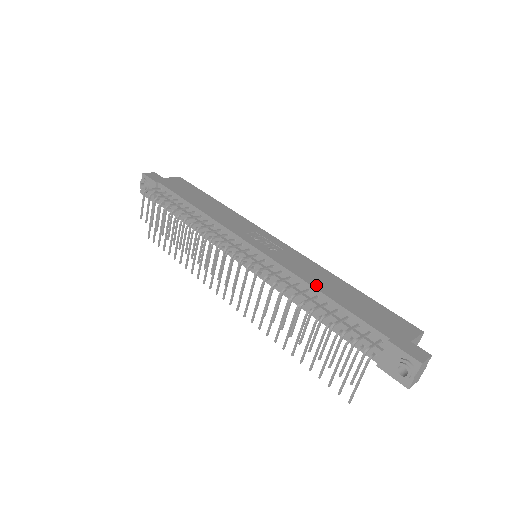
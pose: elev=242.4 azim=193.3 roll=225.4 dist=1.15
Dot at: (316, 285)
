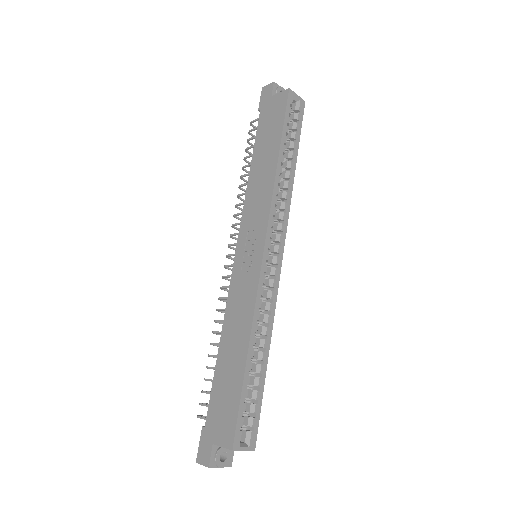
Dot at: (224, 336)
